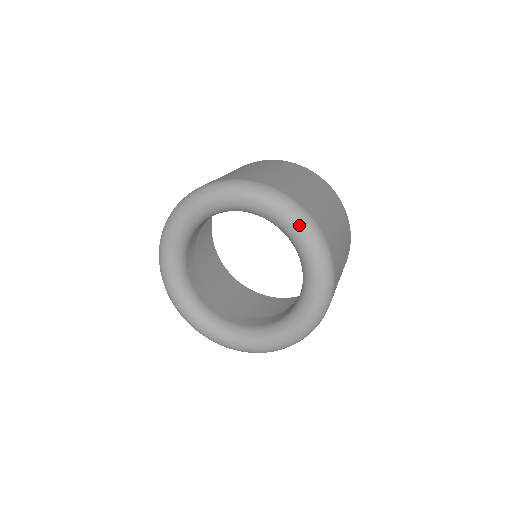
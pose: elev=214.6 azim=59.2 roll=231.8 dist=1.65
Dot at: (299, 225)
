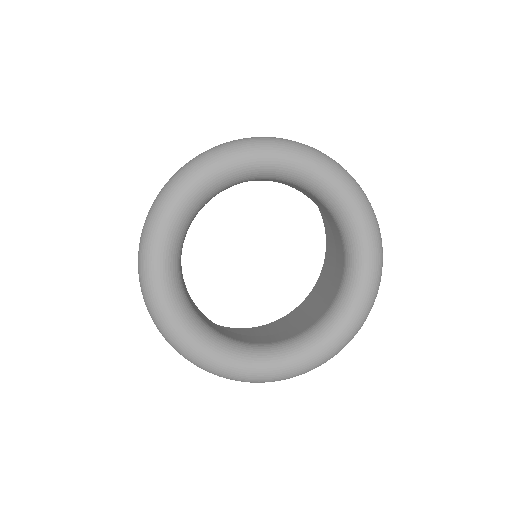
Dot at: (375, 239)
